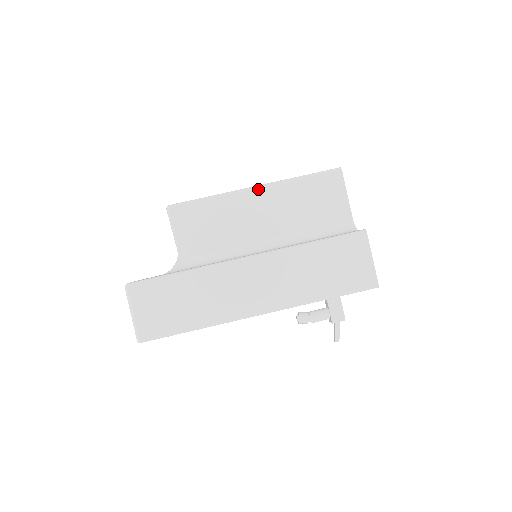
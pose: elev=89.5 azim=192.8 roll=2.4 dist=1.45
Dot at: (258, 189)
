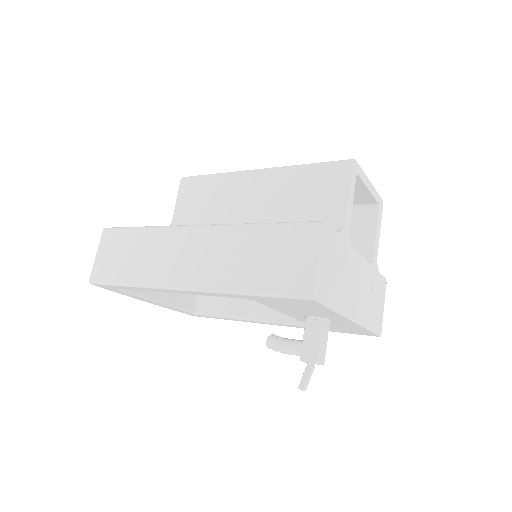
Dot at: (259, 171)
